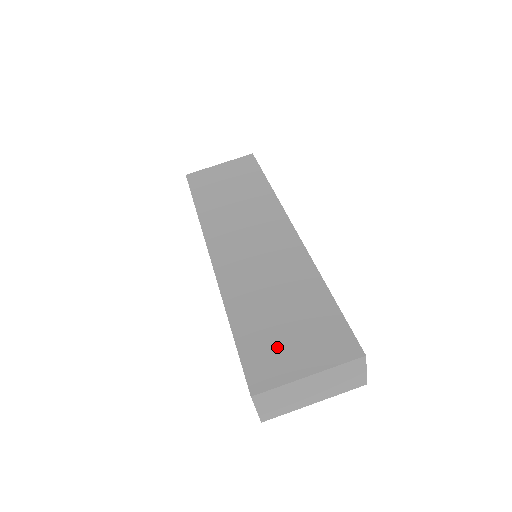
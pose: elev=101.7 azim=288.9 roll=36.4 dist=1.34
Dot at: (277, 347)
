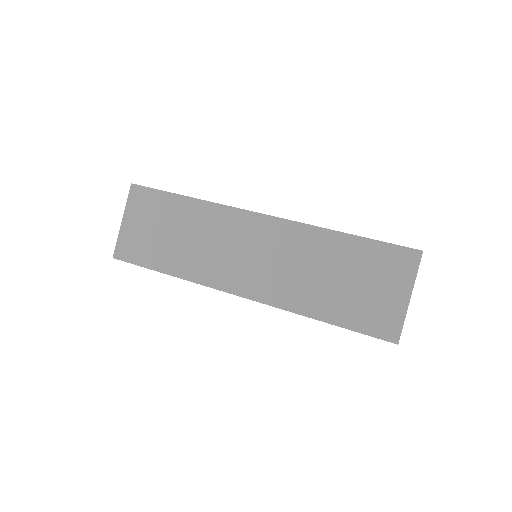
Dot at: (371, 303)
